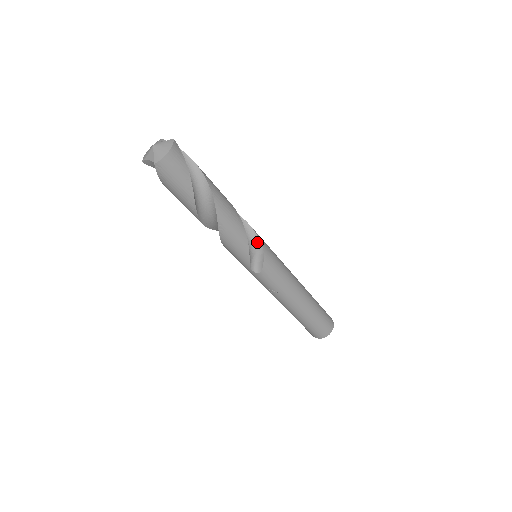
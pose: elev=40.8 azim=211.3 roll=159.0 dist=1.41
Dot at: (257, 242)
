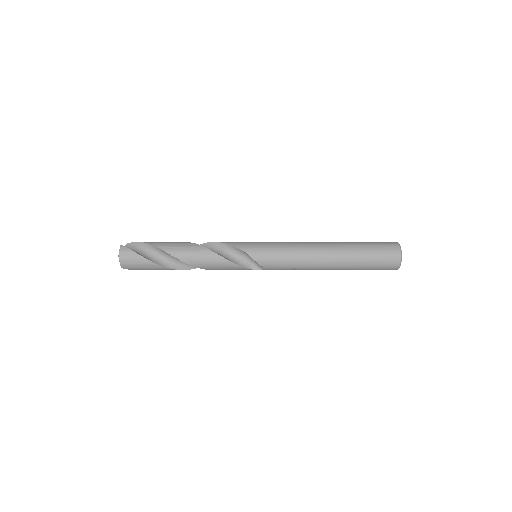
Dot at: (239, 251)
